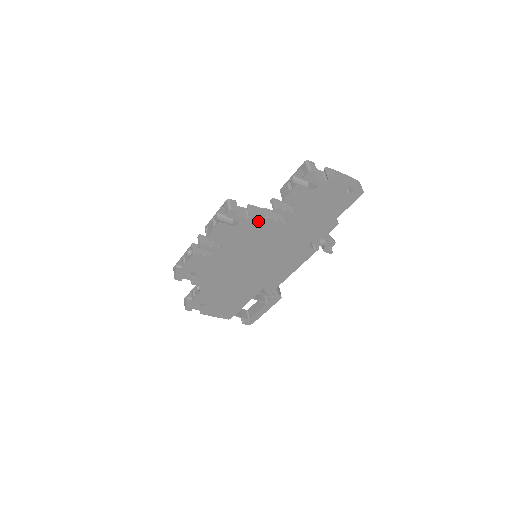
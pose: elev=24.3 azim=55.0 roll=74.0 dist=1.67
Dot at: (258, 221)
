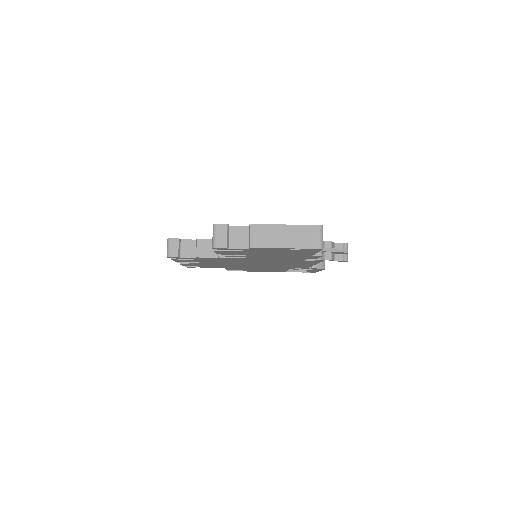
Dot at: (212, 258)
